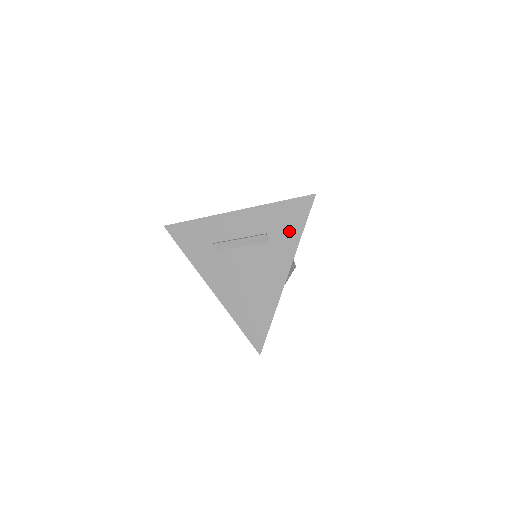
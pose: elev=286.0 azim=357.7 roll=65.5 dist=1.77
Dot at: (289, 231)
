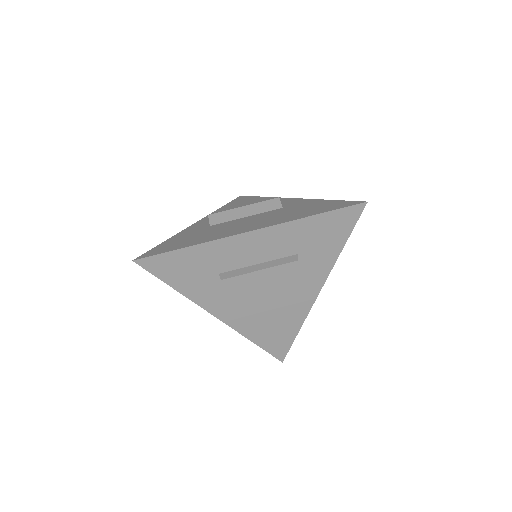
Dot at: (327, 246)
